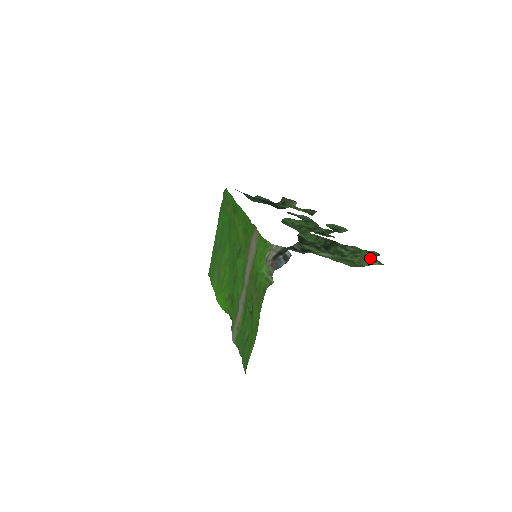
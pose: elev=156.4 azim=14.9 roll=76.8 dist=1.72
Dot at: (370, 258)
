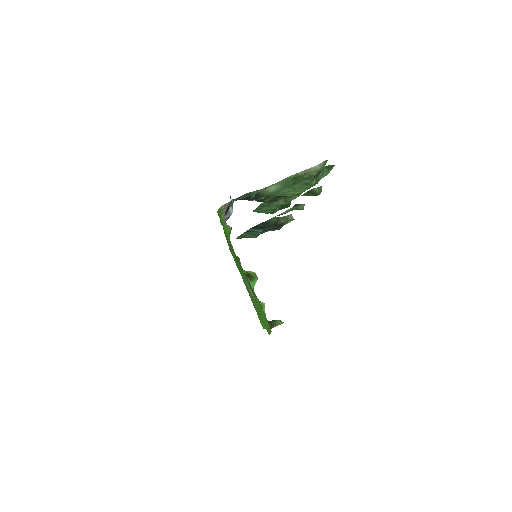
Dot at: occluded
